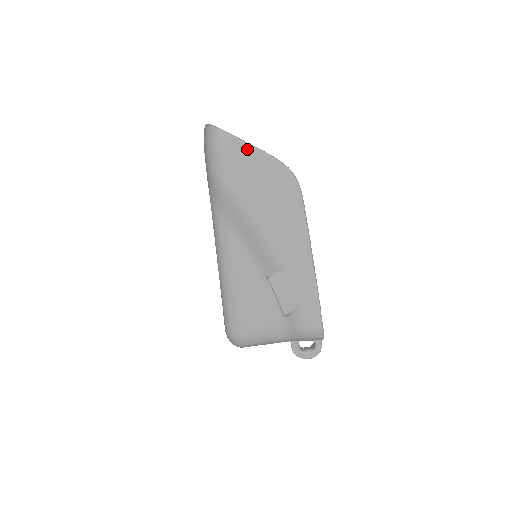
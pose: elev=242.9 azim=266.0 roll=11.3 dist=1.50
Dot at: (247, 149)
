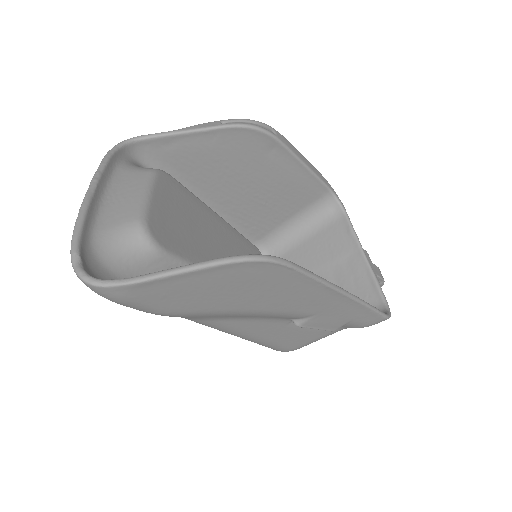
Dot at: (166, 281)
